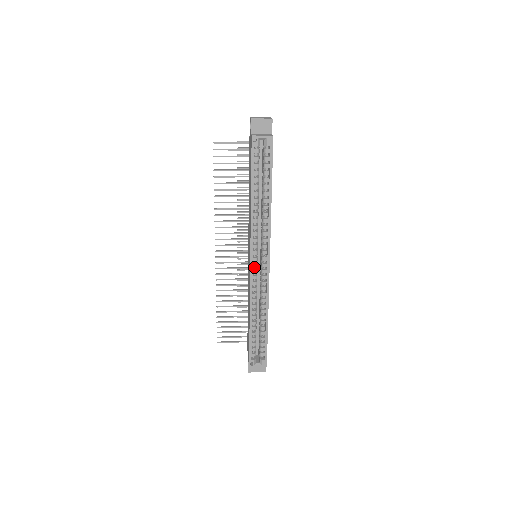
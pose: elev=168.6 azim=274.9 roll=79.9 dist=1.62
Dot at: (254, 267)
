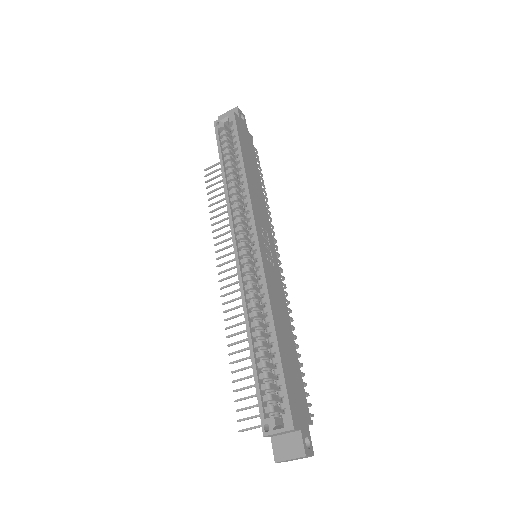
Dot at: (243, 257)
